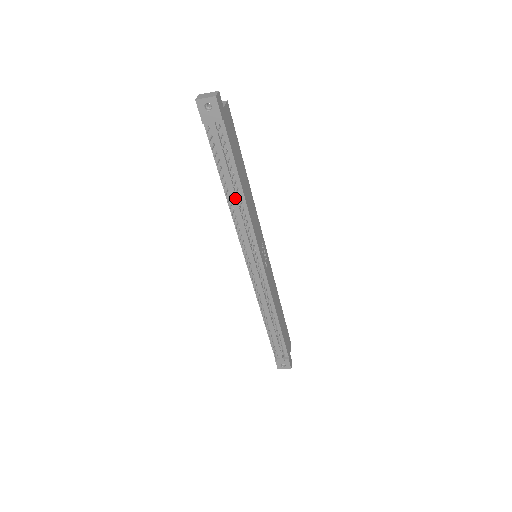
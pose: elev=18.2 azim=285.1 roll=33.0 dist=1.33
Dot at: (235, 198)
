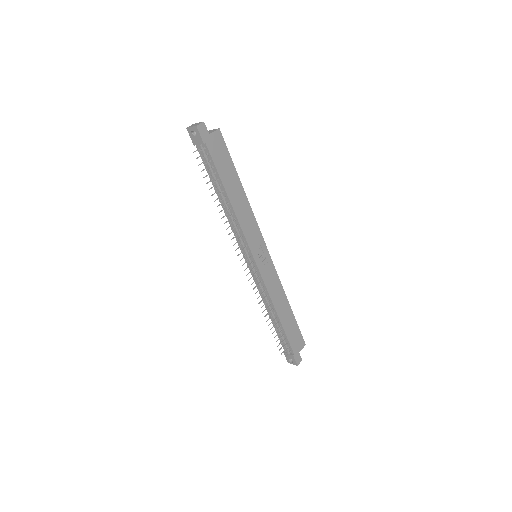
Dot at: (225, 205)
